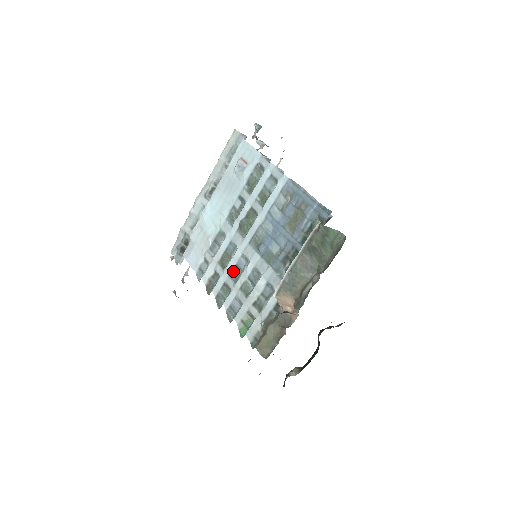
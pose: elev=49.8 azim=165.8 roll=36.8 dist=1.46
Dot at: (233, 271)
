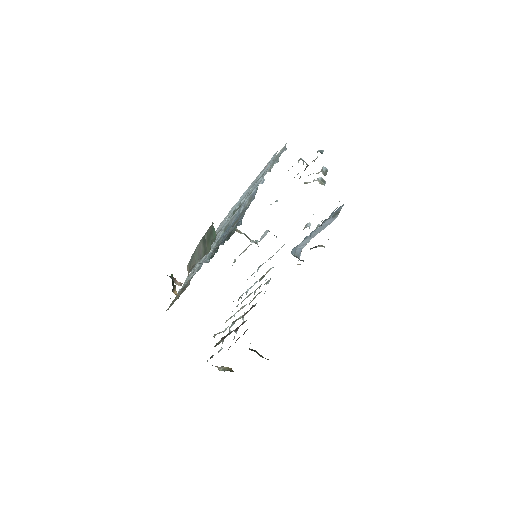
Dot at: occluded
